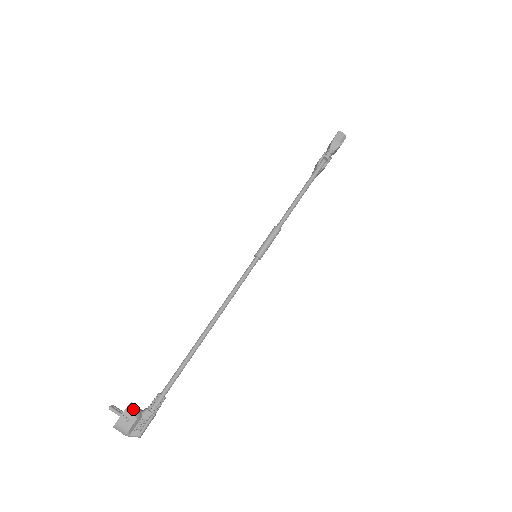
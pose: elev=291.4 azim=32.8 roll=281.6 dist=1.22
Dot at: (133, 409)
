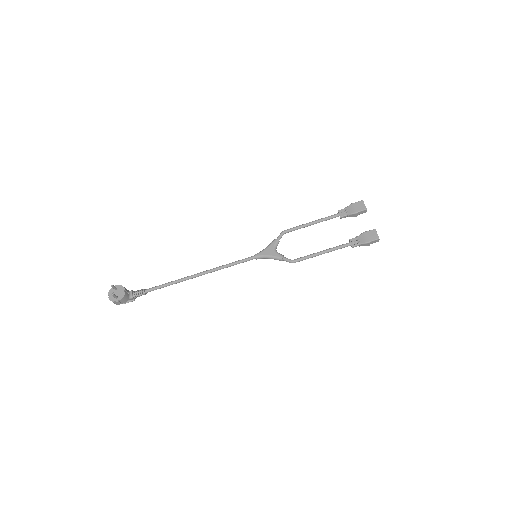
Dot at: (126, 298)
